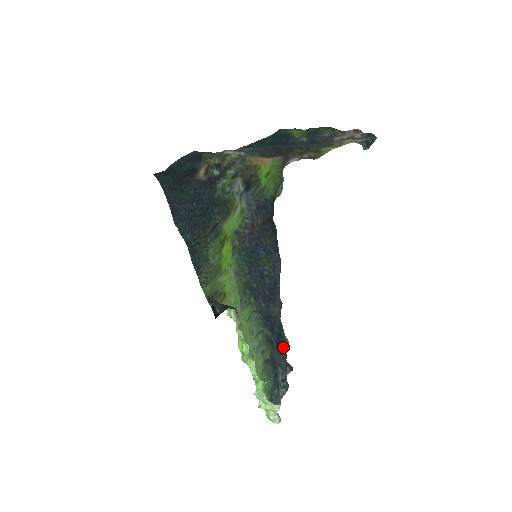
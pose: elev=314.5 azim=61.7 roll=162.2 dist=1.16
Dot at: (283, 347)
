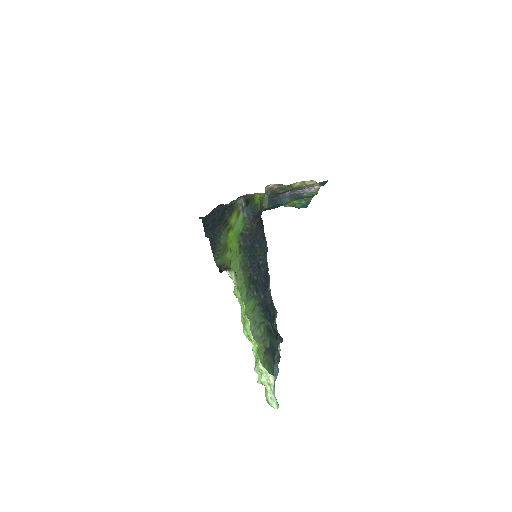
Dot at: (274, 320)
